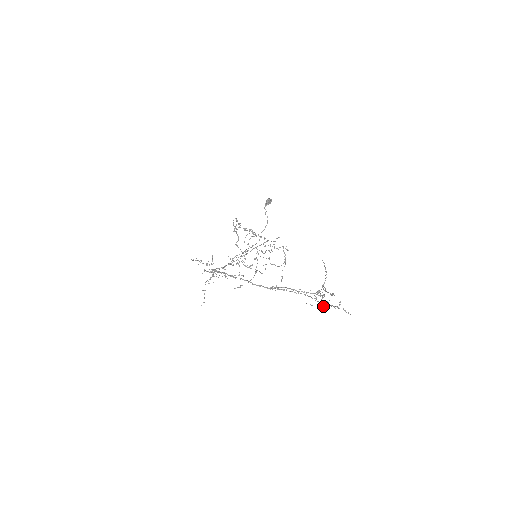
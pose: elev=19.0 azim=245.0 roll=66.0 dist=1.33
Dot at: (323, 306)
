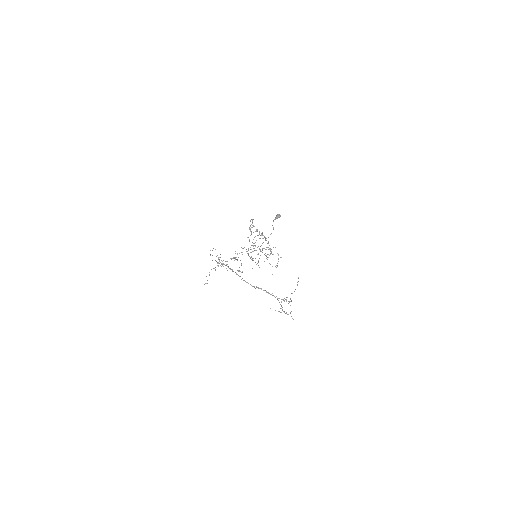
Dot at: (279, 311)
